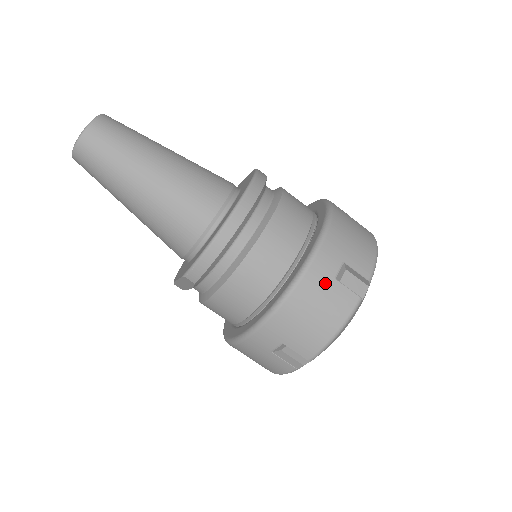
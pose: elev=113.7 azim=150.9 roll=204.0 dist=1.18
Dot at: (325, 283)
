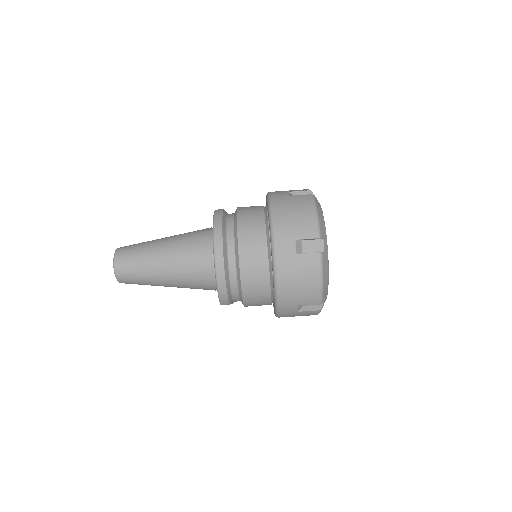
Dot at: (292, 261)
